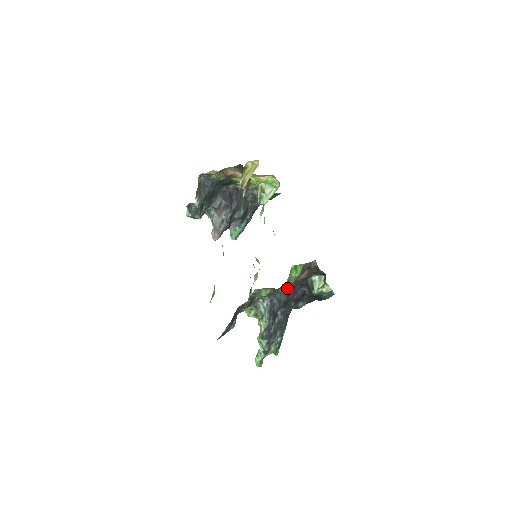
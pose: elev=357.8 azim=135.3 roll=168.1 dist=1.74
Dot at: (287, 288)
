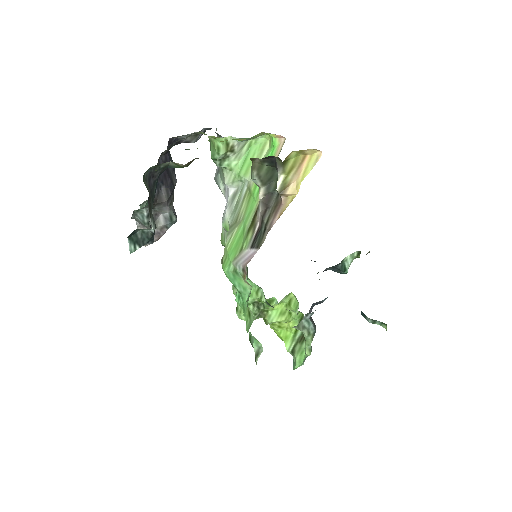
Dot at: occluded
